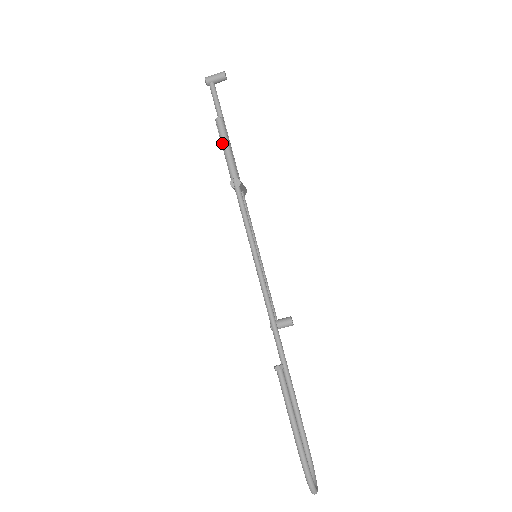
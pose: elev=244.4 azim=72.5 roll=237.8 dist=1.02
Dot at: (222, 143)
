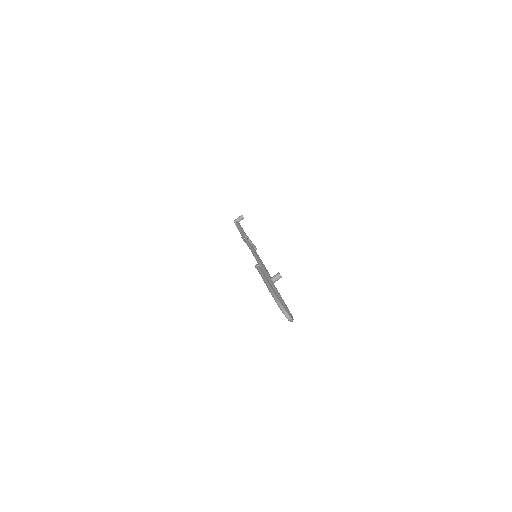
Dot at: (238, 229)
